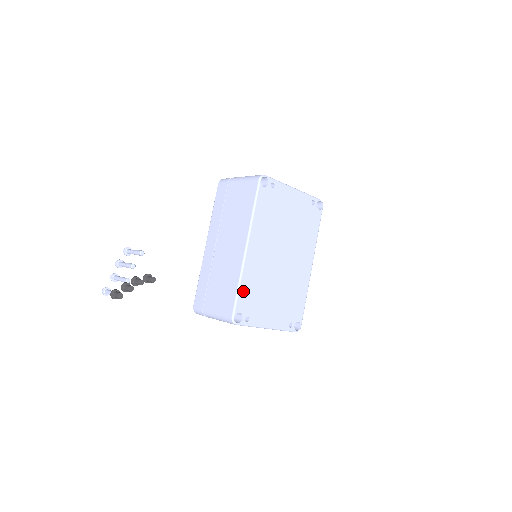
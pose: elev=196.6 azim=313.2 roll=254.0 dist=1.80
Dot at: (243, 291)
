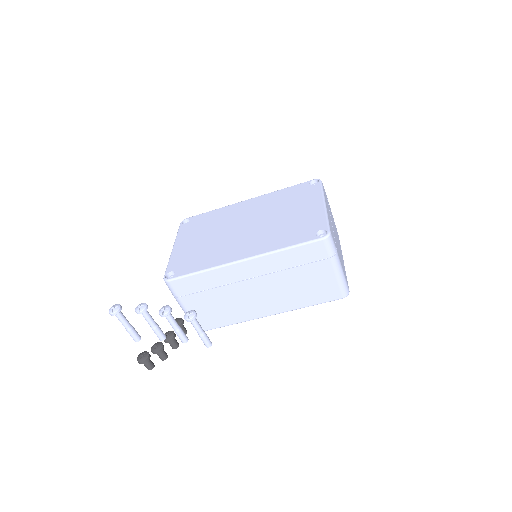
Dot at: occluded
